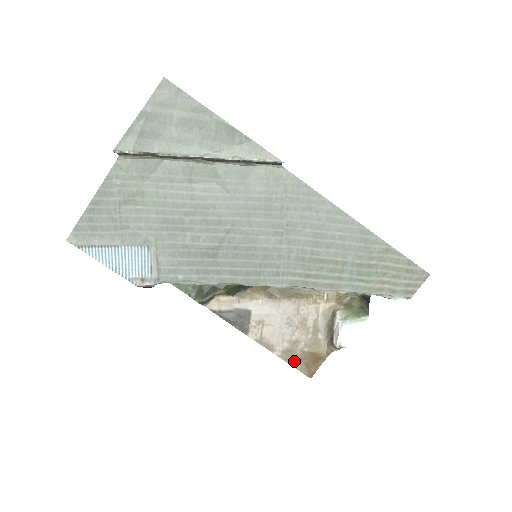
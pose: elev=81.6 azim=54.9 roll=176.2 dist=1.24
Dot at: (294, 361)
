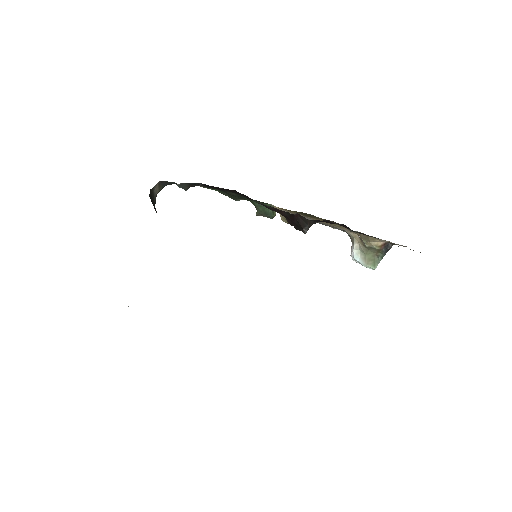
Dot at: occluded
